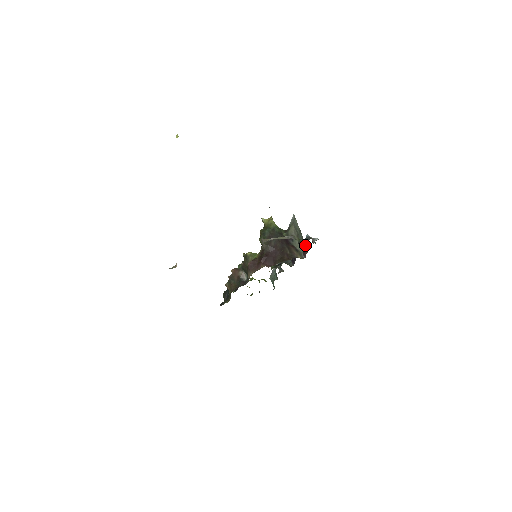
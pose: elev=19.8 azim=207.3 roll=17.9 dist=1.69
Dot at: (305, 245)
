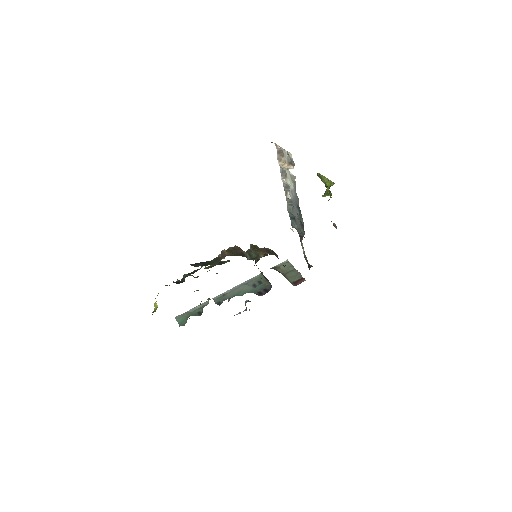
Dot at: (301, 277)
